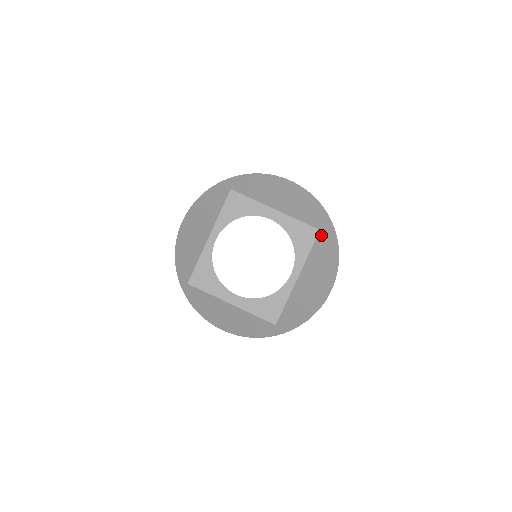
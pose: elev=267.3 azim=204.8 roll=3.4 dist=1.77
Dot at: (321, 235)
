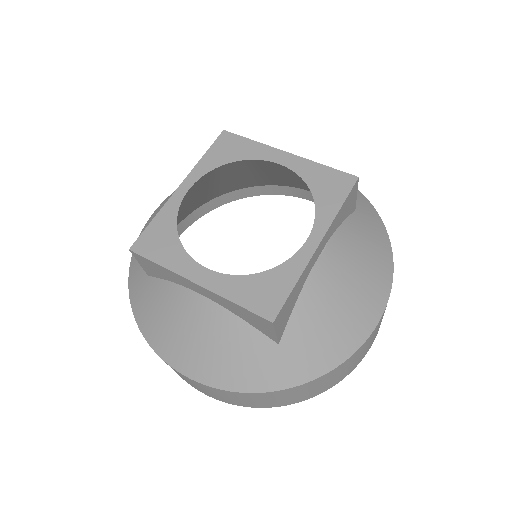
Dot at: (362, 218)
